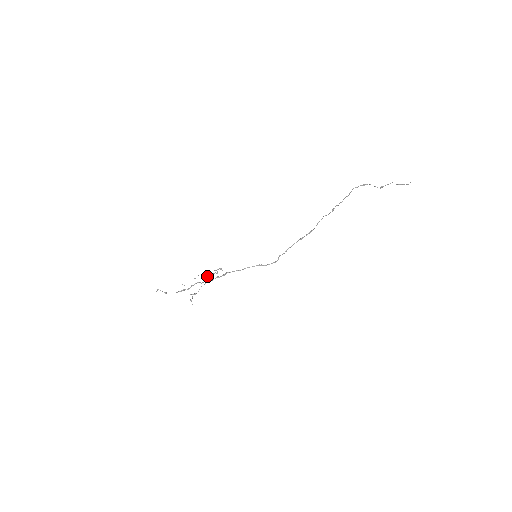
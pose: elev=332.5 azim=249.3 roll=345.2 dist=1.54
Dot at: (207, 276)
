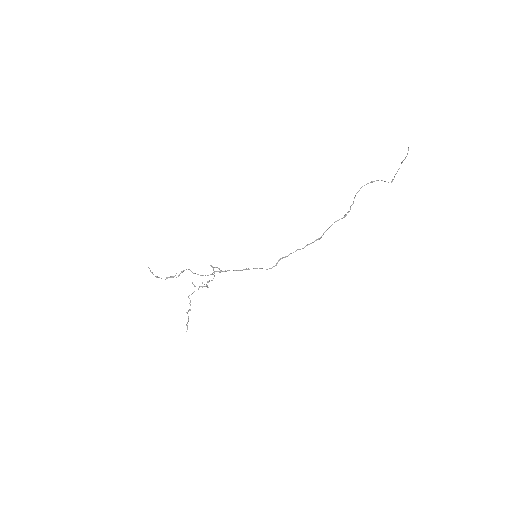
Dot at: (207, 287)
